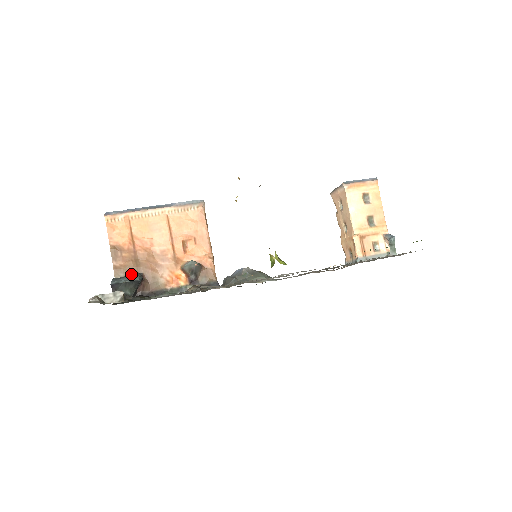
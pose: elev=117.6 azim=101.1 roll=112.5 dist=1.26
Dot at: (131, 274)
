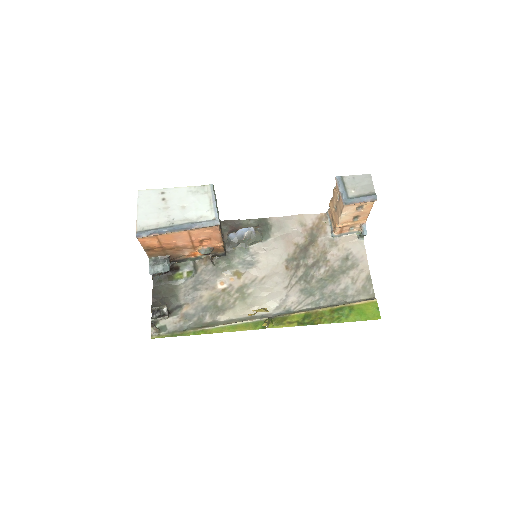
Dot at: (161, 257)
